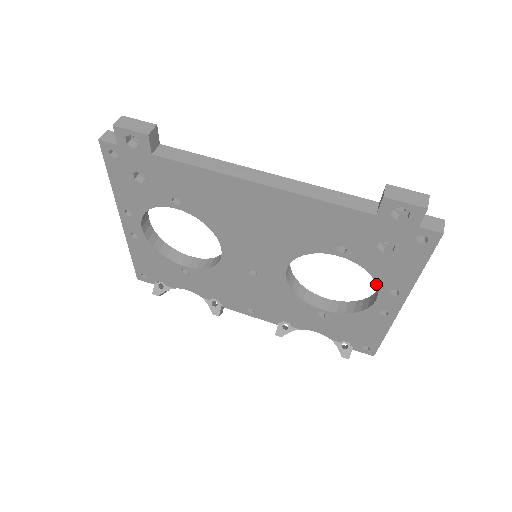
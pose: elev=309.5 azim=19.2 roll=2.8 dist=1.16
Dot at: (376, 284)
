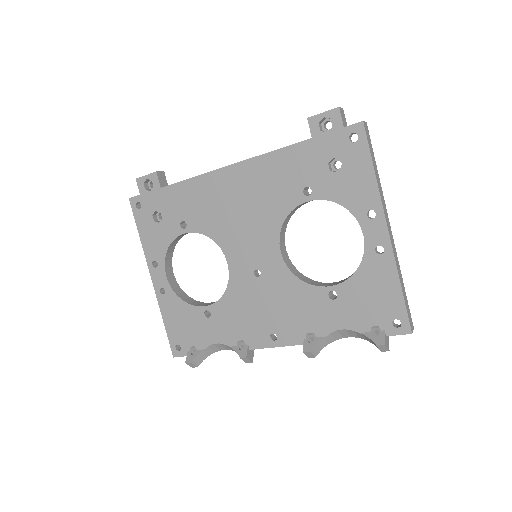
Dot at: (352, 214)
